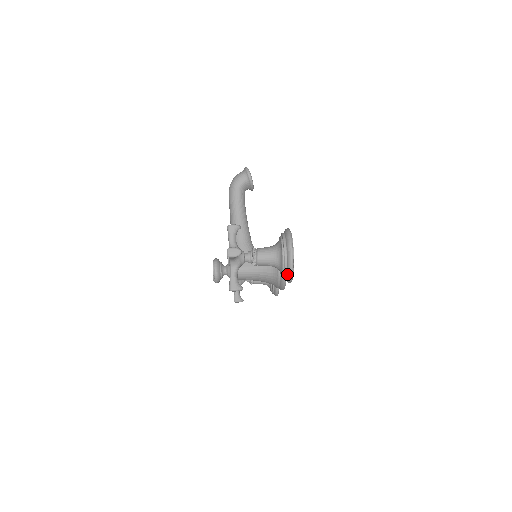
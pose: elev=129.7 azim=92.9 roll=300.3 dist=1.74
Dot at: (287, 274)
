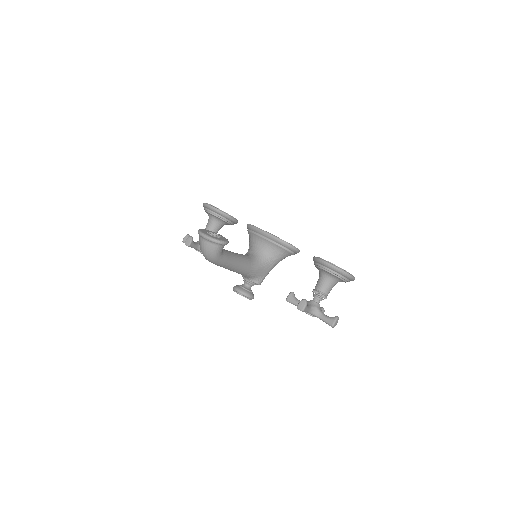
Dot at: occluded
